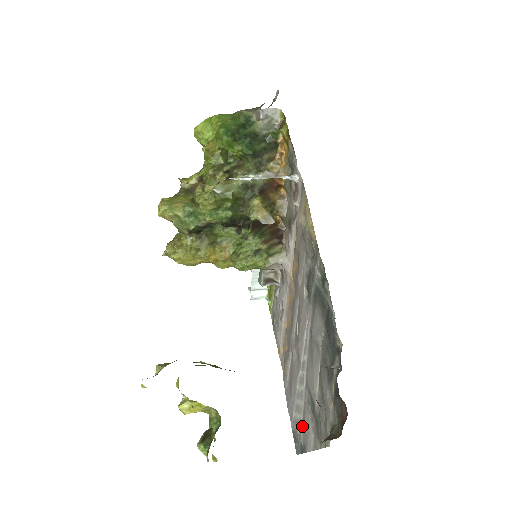
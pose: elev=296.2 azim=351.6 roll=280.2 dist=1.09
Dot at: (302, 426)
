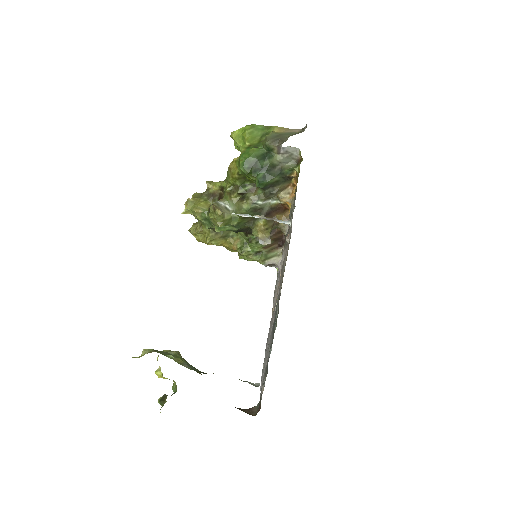
Dot at: occluded
